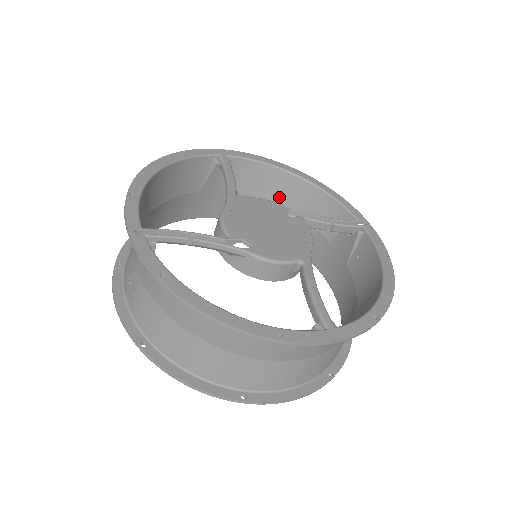
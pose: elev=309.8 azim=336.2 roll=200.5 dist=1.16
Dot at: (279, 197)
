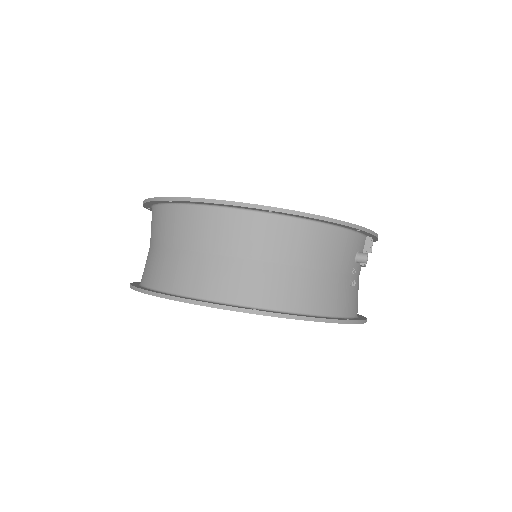
Dot at: occluded
